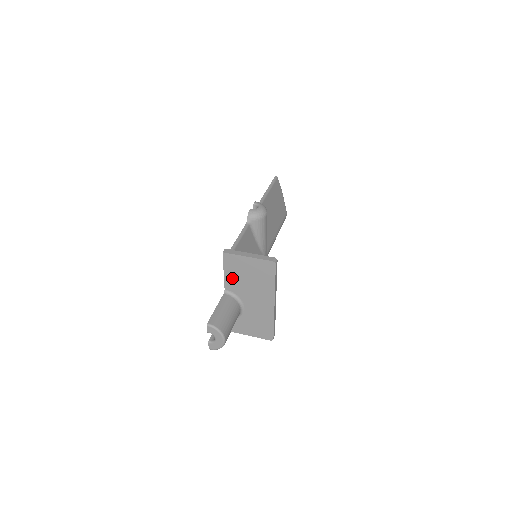
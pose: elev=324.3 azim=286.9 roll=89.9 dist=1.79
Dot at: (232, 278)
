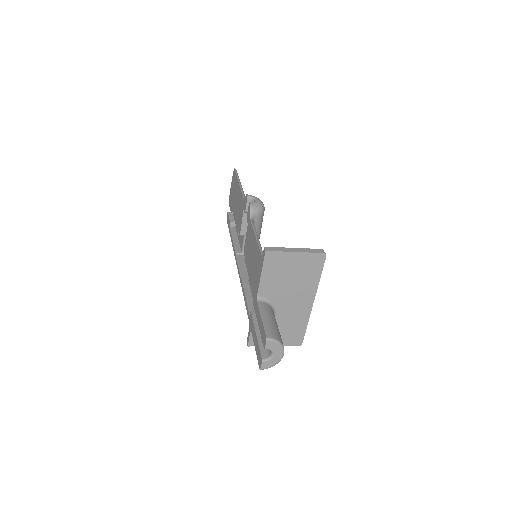
Dot at: (270, 281)
